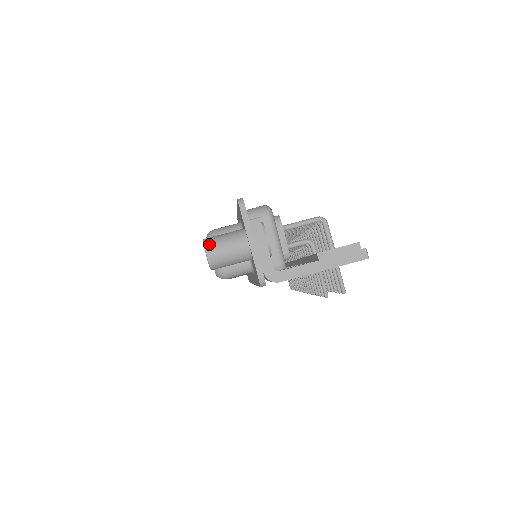
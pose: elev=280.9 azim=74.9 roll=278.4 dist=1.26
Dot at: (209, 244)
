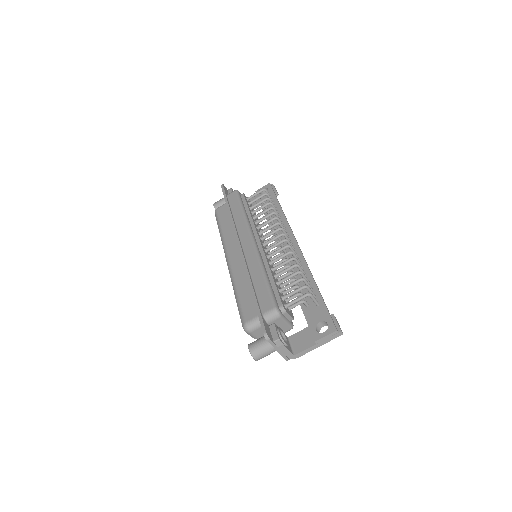
Dot at: (255, 355)
